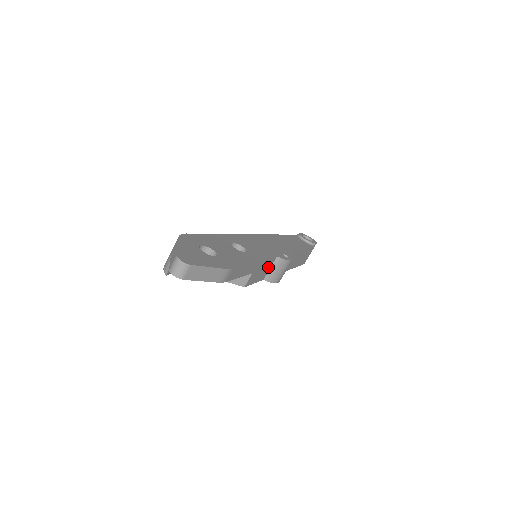
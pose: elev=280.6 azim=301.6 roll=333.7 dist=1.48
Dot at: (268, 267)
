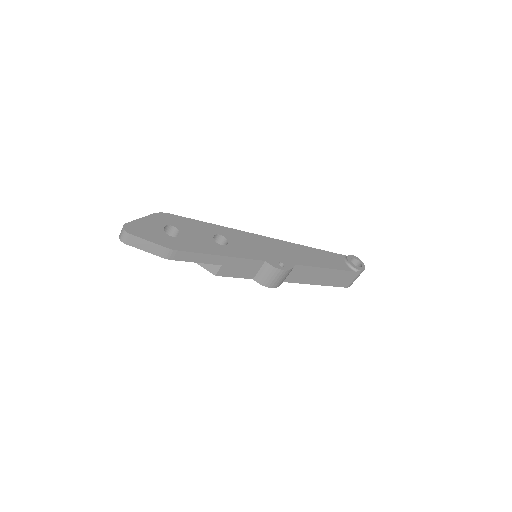
Dot at: (254, 268)
